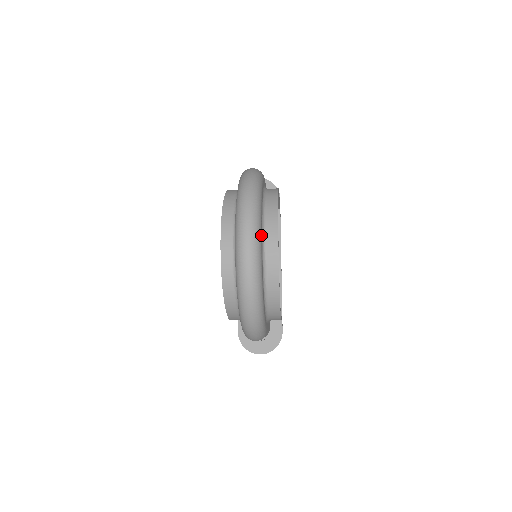
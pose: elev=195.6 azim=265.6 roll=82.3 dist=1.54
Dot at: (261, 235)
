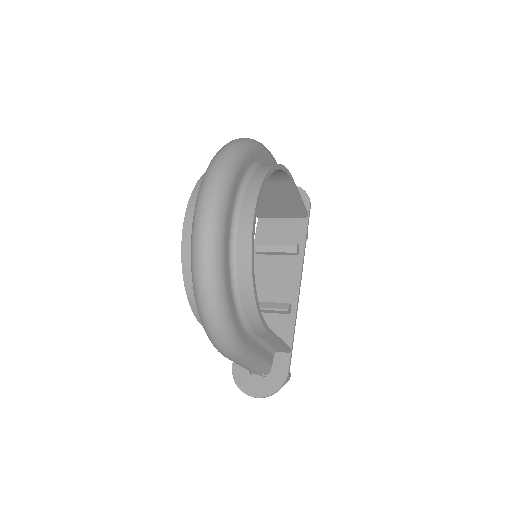
Dot at: (231, 193)
